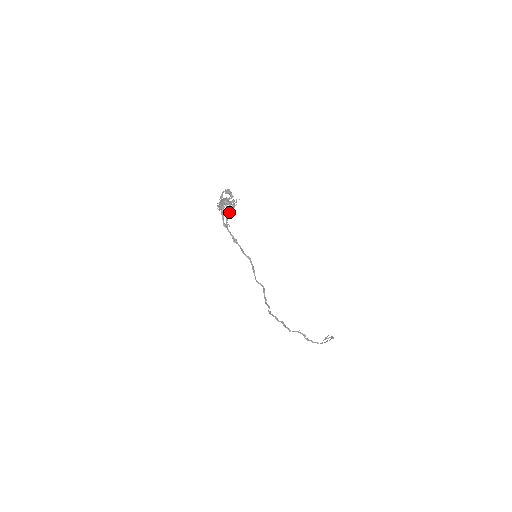
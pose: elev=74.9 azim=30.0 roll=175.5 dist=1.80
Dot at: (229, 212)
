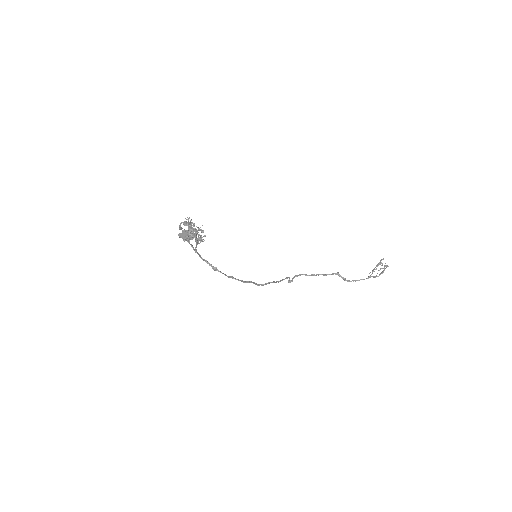
Dot at: (197, 244)
